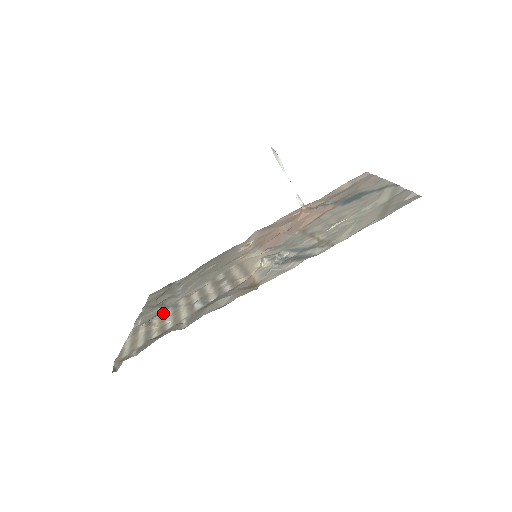
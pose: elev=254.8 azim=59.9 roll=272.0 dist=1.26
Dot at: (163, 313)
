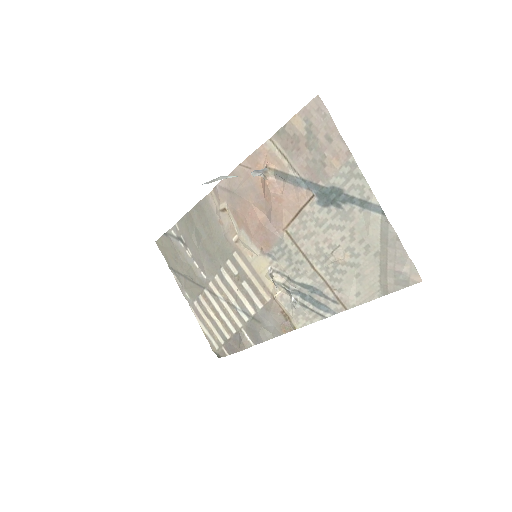
Dot at: (207, 299)
